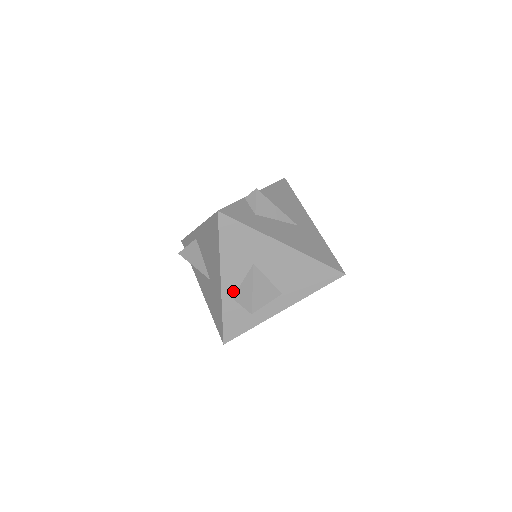
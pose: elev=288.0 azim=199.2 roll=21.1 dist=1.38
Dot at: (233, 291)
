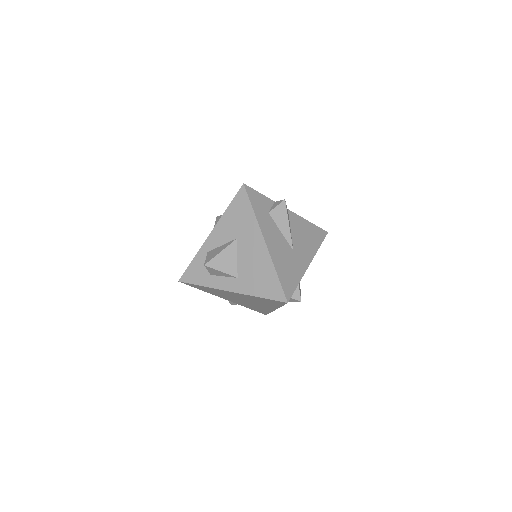
Dot at: (212, 247)
